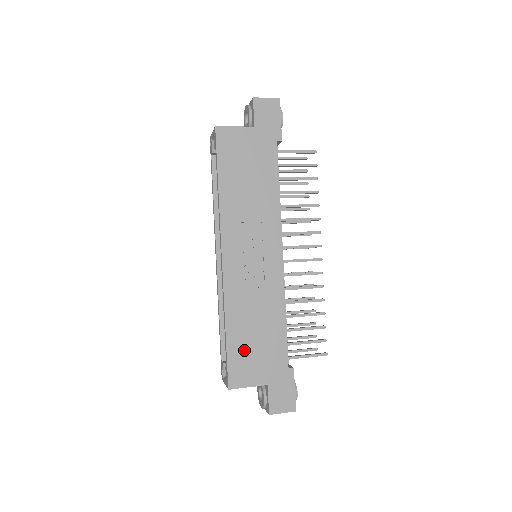
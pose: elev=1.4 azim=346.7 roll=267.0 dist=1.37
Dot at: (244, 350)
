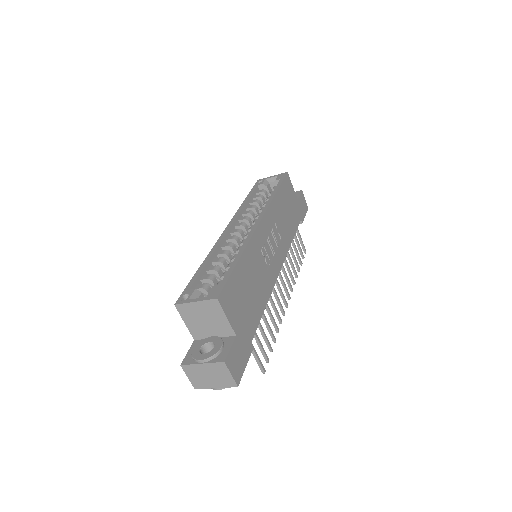
Dot at: (240, 288)
